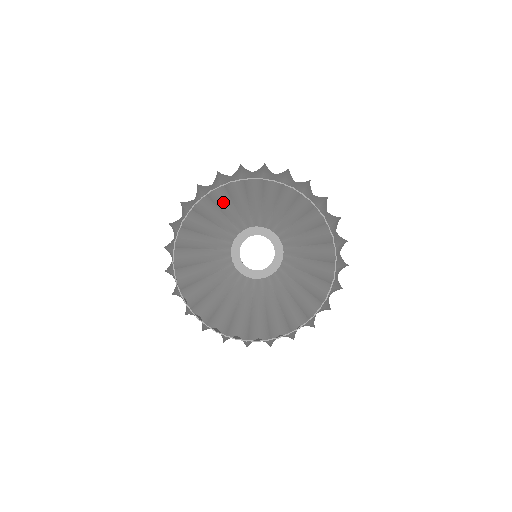
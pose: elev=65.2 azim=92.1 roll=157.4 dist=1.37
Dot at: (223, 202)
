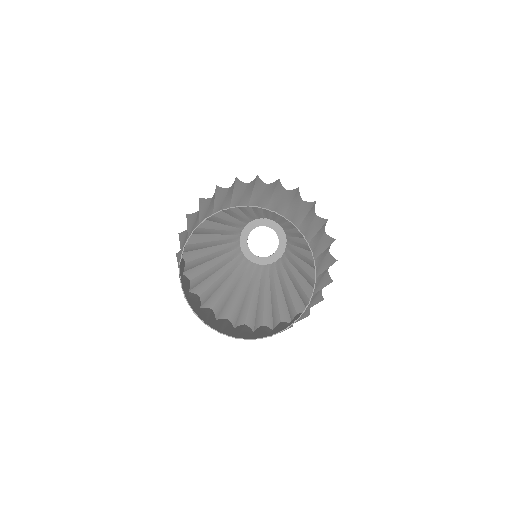
Dot at: occluded
